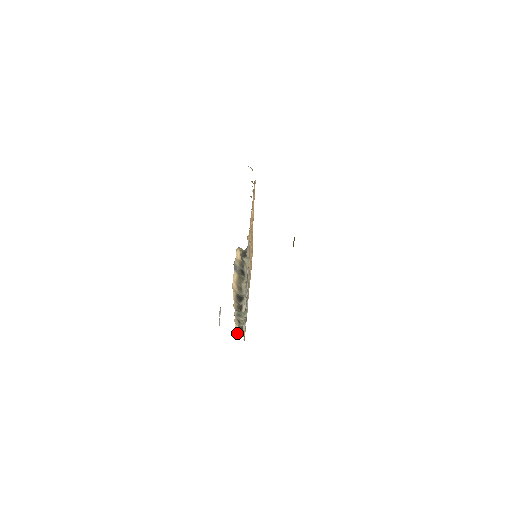
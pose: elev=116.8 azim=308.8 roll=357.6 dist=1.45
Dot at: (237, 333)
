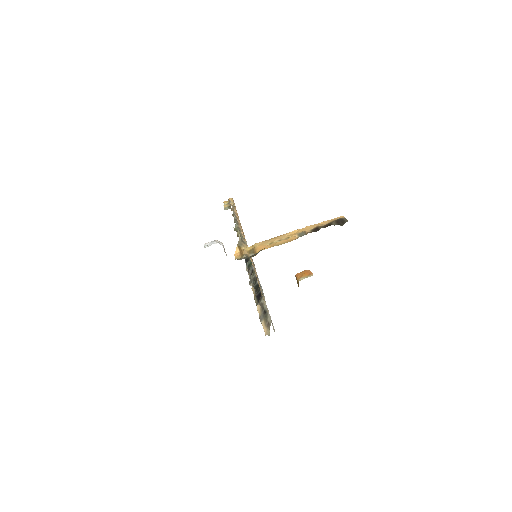
Dot at: occluded
